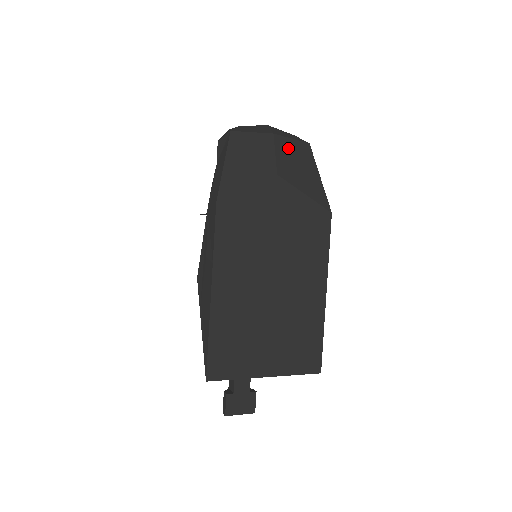
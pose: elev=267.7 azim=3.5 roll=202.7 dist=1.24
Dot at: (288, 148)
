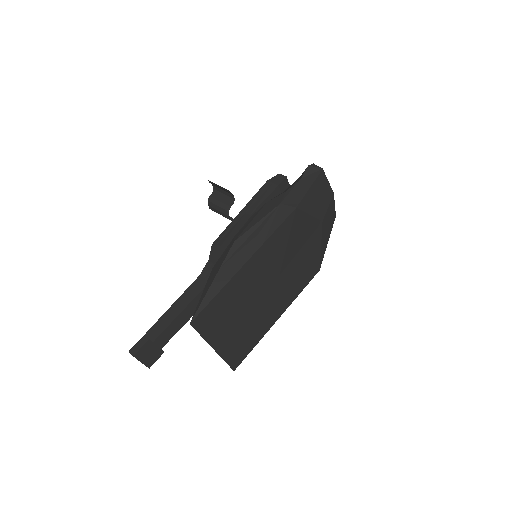
Dot at: (332, 209)
